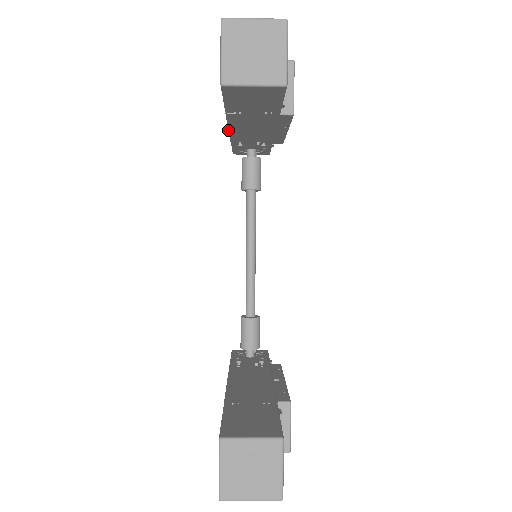
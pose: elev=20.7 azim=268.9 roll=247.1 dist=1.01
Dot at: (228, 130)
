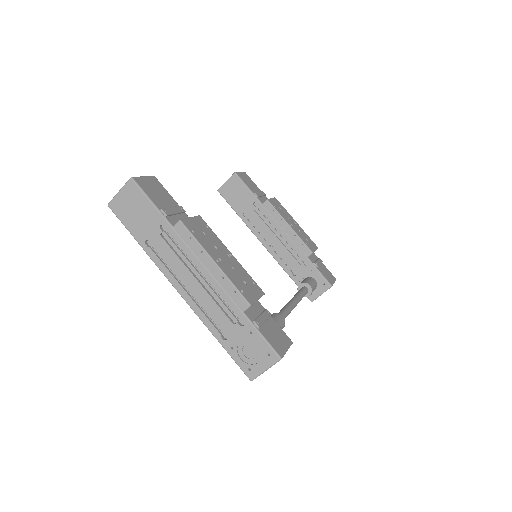
Dot at: occluded
